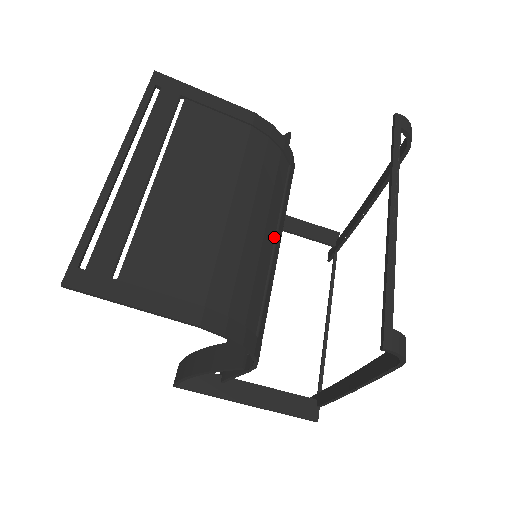
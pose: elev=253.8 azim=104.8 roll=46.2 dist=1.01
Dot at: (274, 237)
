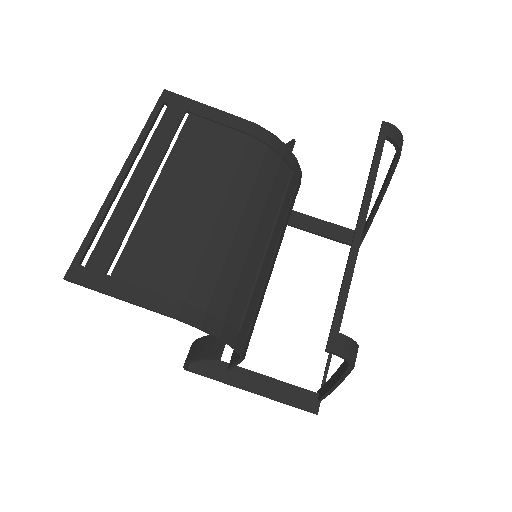
Dot at: (267, 240)
